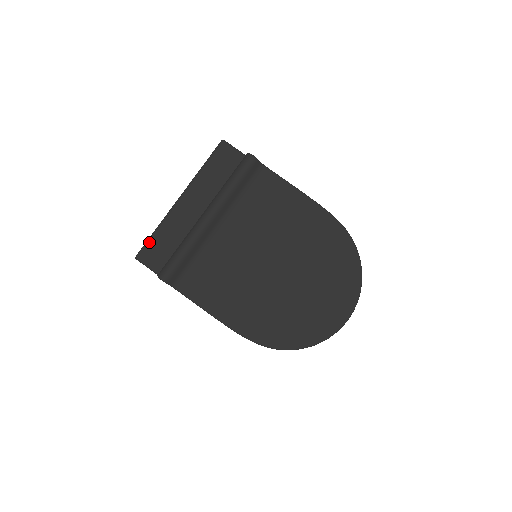
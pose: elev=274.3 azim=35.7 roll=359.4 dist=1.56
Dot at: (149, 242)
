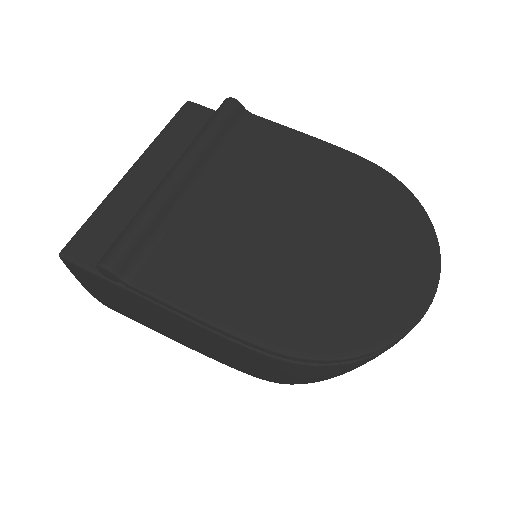
Dot at: (83, 229)
